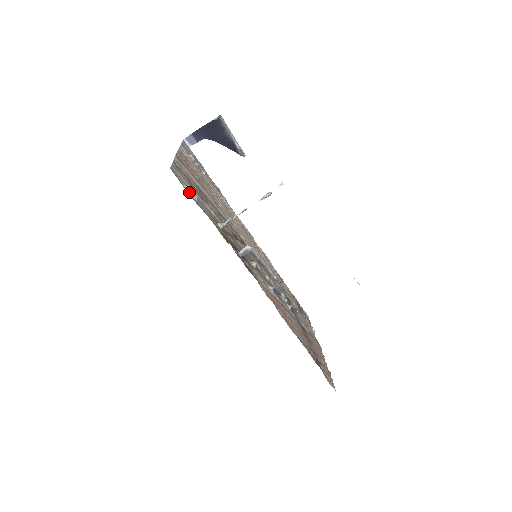
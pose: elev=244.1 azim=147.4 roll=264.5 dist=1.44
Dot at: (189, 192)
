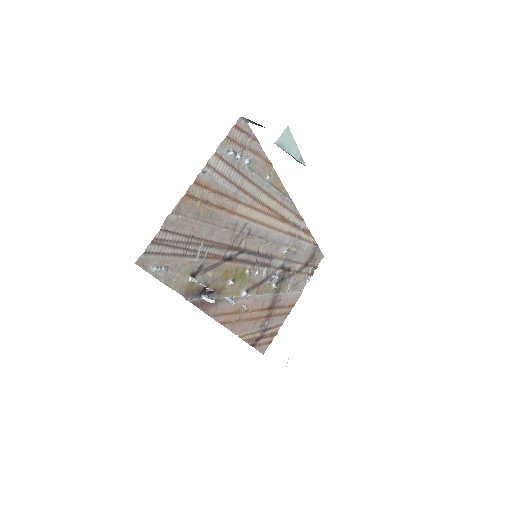
Dot at: (156, 271)
